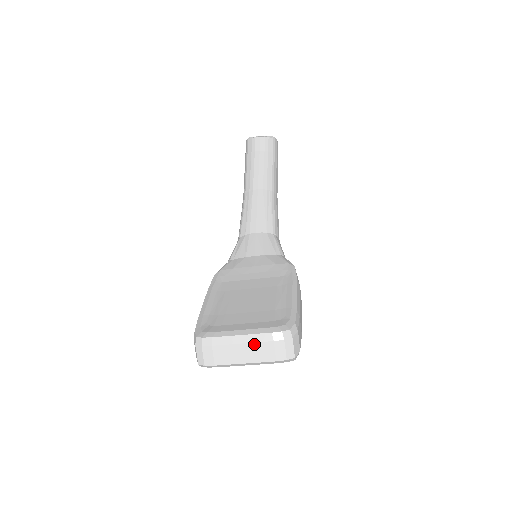
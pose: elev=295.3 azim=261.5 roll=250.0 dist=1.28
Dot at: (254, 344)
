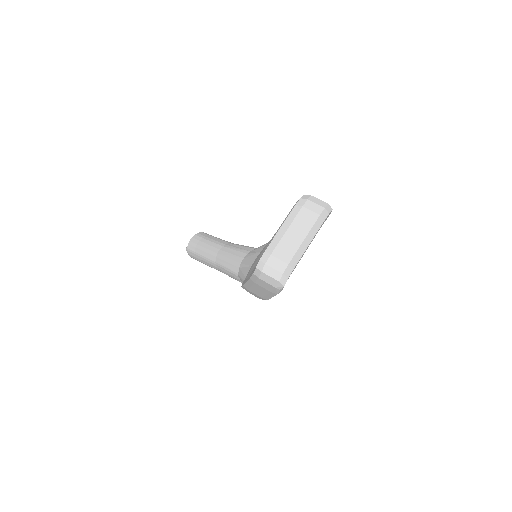
Dot at: (294, 222)
